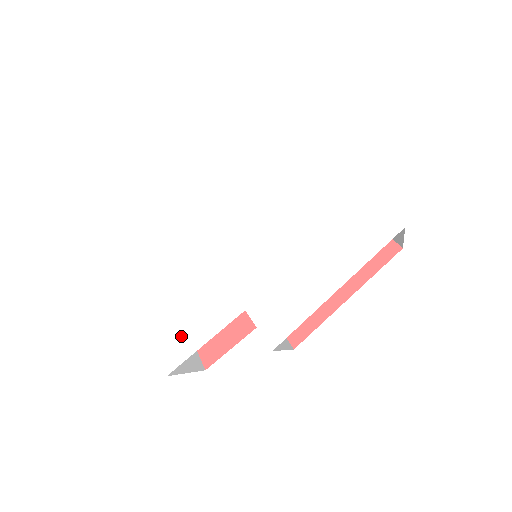
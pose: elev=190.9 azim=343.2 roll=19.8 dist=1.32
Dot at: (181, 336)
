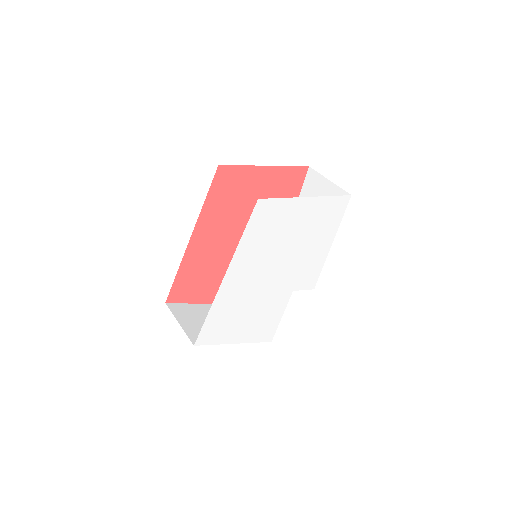
Dot at: (268, 328)
